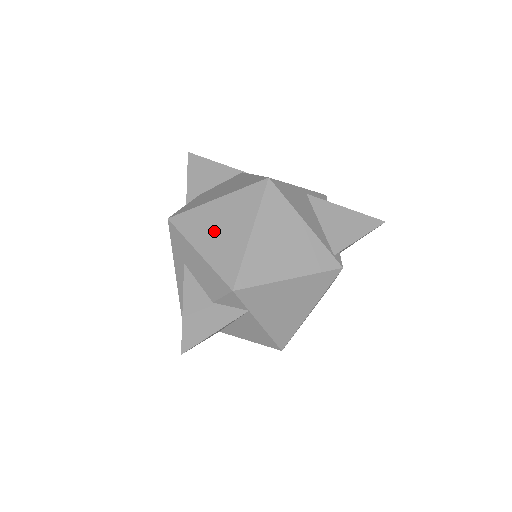
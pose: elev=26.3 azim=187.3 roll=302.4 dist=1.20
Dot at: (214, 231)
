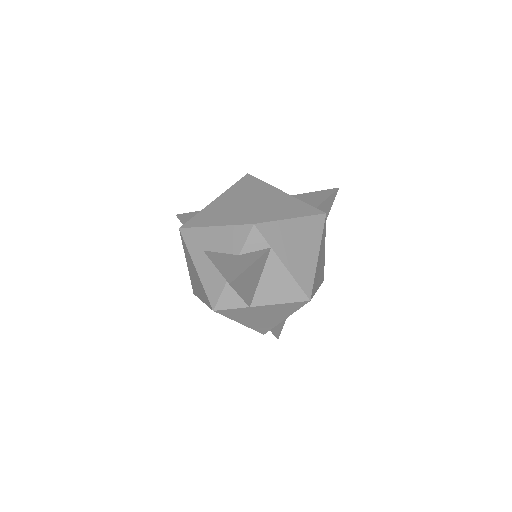
Dot at: (221, 211)
